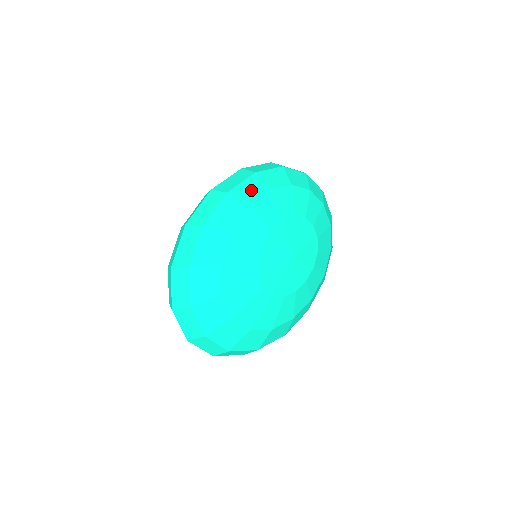
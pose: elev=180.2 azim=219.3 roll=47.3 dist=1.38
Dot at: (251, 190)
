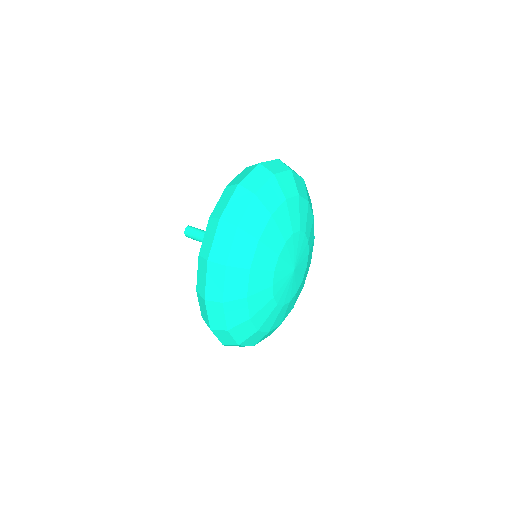
Dot at: (243, 250)
